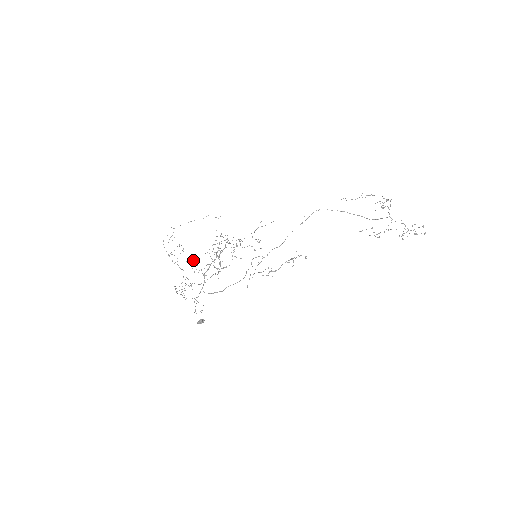
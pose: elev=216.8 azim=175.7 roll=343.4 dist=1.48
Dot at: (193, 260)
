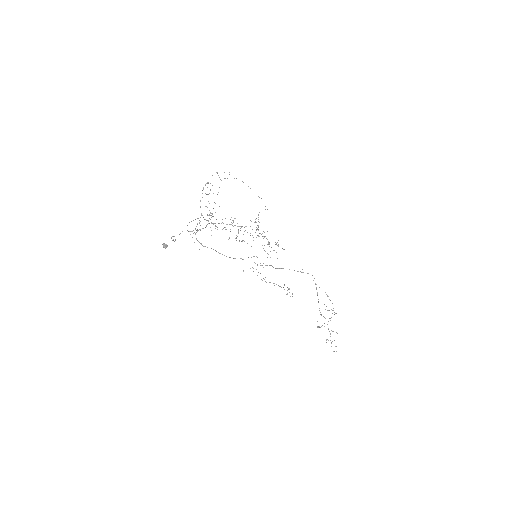
Dot at: occluded
